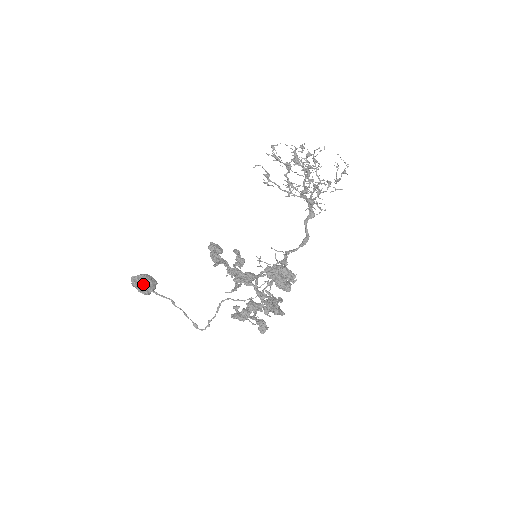
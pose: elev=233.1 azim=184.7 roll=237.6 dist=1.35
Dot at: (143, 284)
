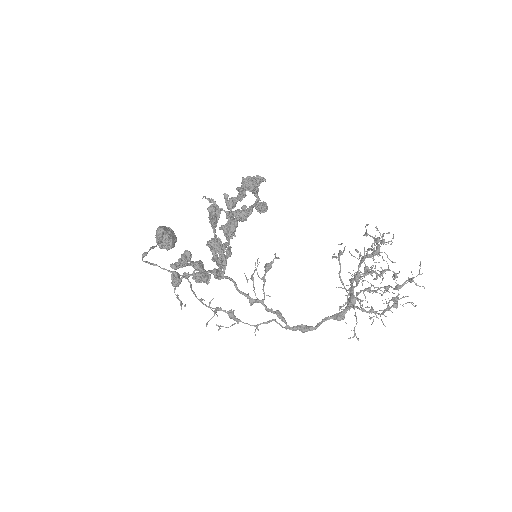
Dot at: (166, 229)
